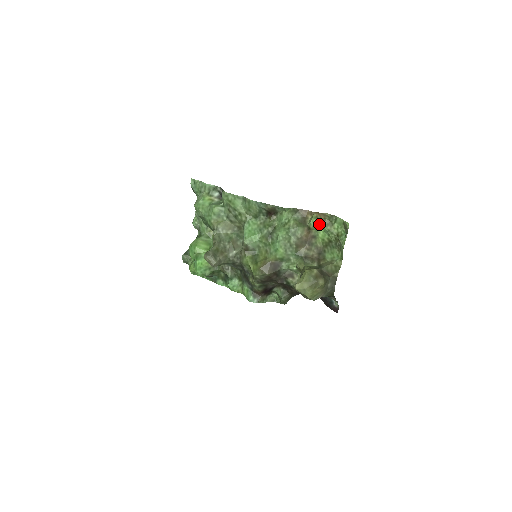
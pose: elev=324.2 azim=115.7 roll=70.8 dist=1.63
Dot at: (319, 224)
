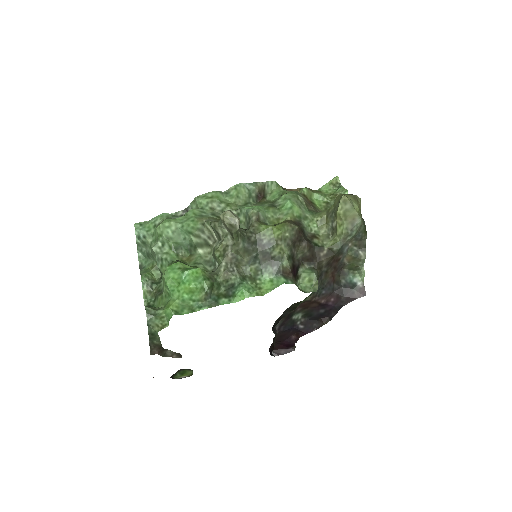
Dot at: (310, 191)
